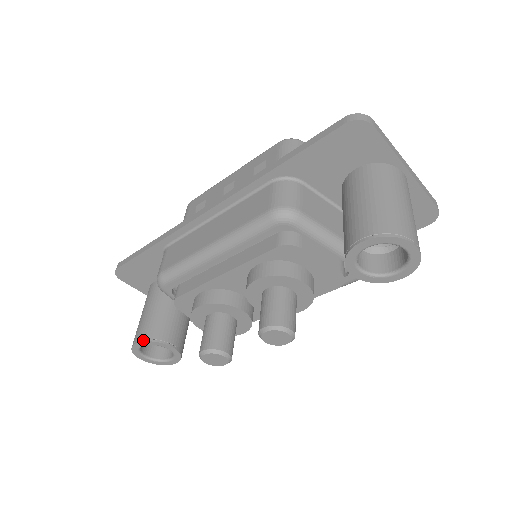
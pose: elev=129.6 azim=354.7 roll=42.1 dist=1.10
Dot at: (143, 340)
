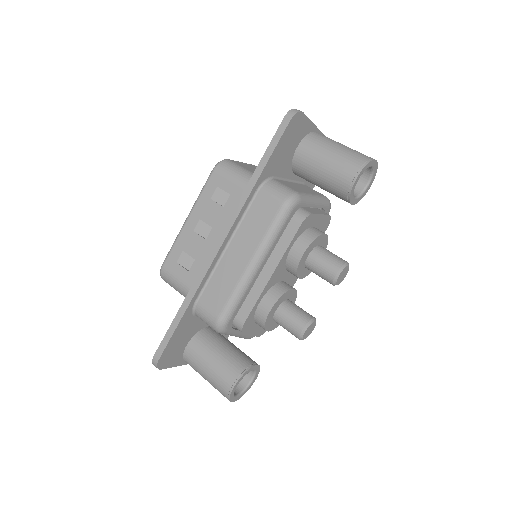
Dot at: (238, 379)
